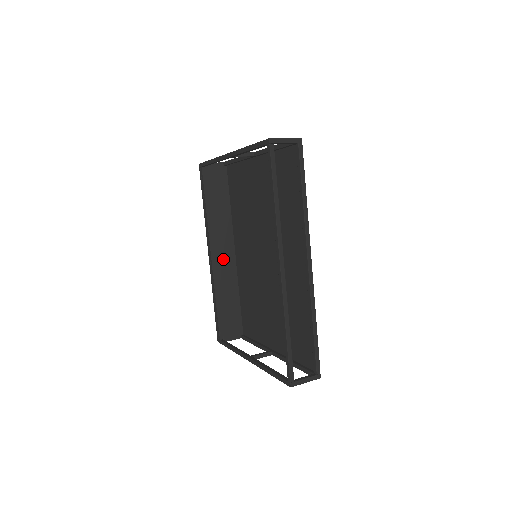
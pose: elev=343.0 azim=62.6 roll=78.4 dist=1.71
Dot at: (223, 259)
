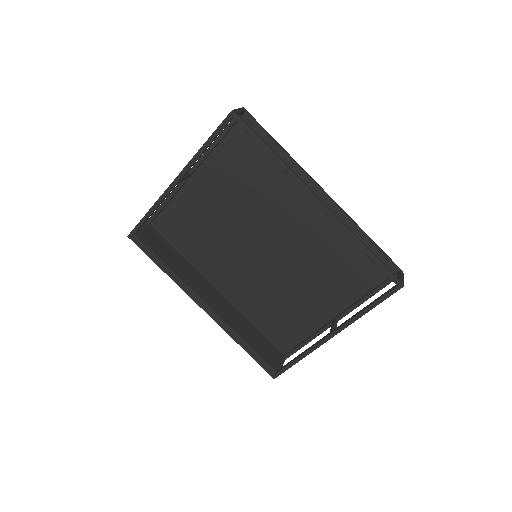
Dot at: (216, 302)
